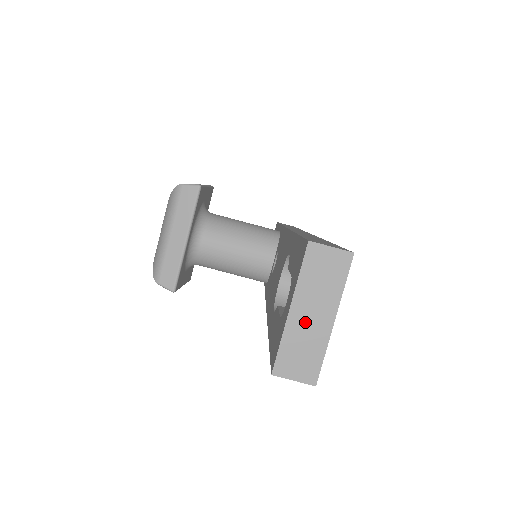
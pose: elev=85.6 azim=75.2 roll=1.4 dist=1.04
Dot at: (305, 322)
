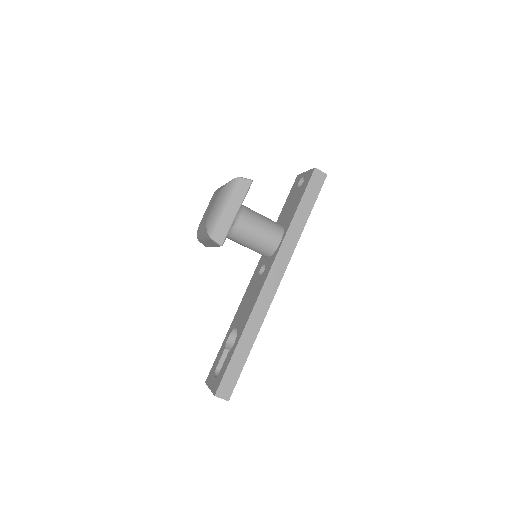
Dot at: occluded
